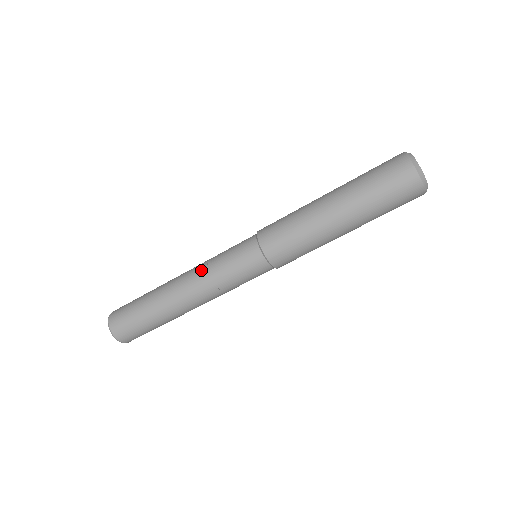
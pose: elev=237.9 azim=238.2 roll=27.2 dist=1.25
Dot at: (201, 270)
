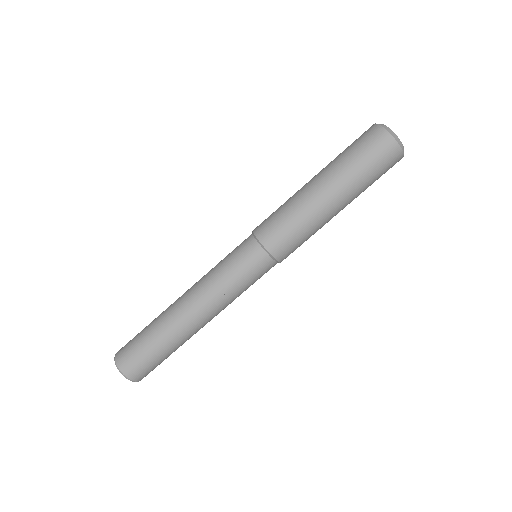
Dot at: (203, 277)
